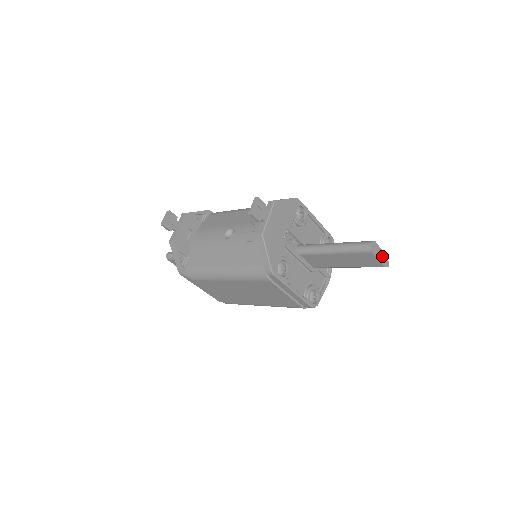
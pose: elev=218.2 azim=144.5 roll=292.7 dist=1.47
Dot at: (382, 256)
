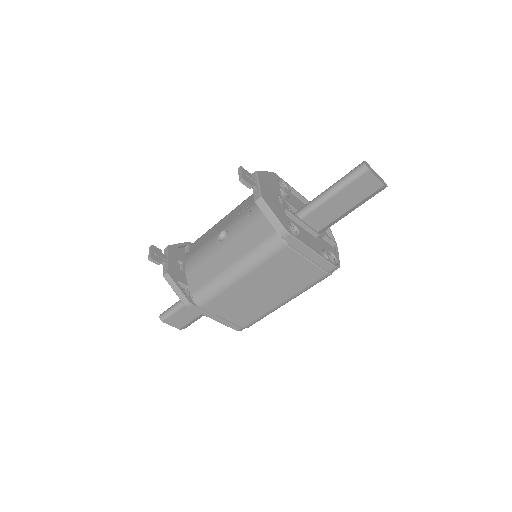
Dot at: (378, 176)
